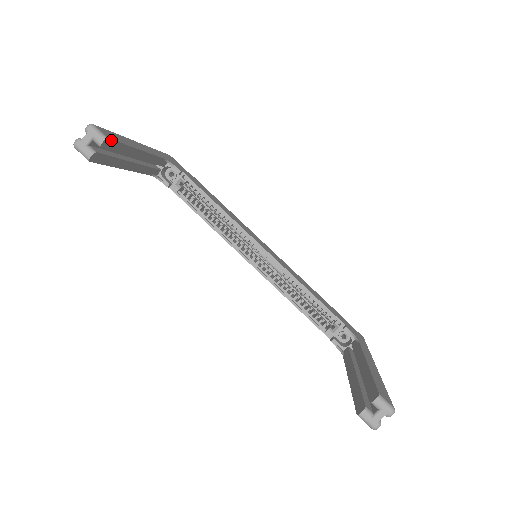
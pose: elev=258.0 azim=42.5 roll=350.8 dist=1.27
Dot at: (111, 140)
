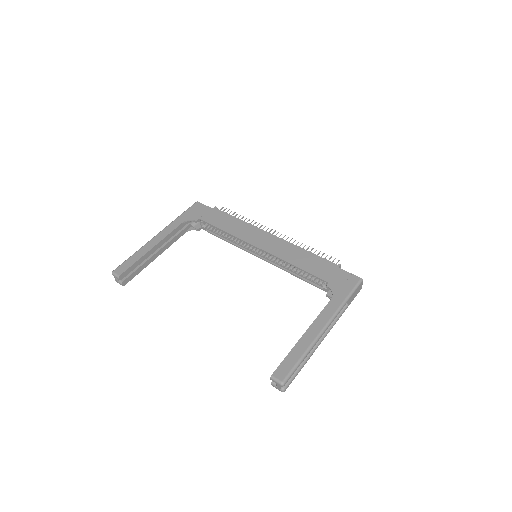
Dot at: (123, 273)
